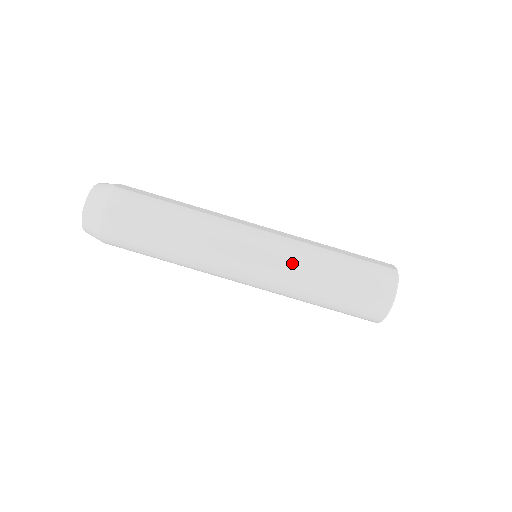
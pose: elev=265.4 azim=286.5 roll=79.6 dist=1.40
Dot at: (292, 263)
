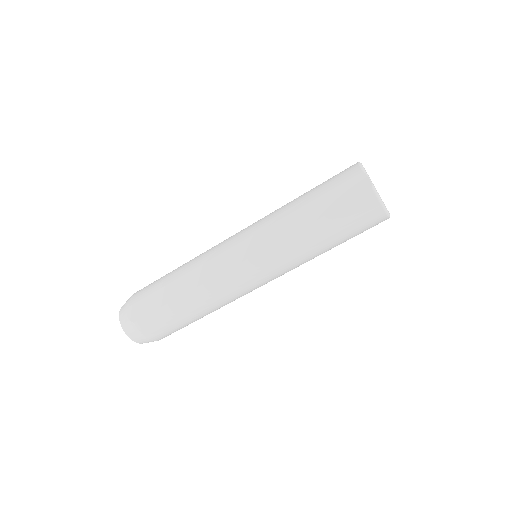
Dot at: (290, 264)
